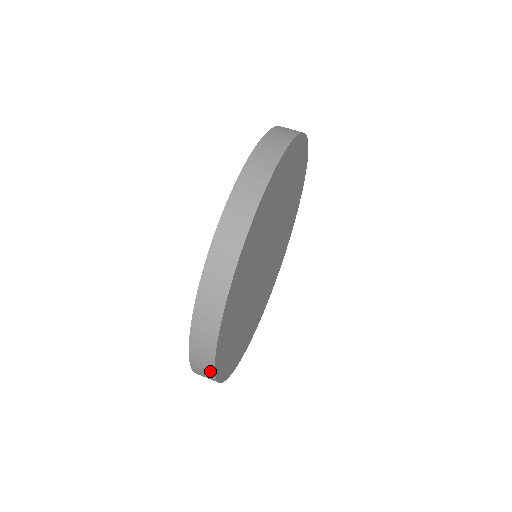
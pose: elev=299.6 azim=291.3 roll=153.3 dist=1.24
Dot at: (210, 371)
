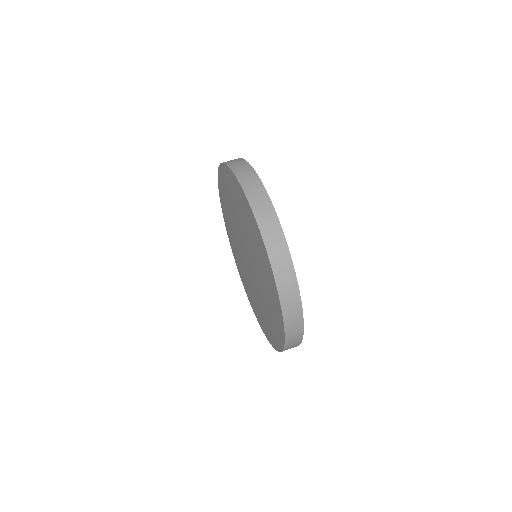
Dot at: occluded
